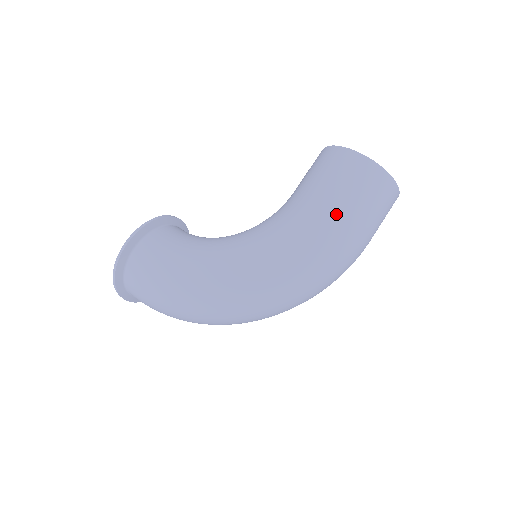
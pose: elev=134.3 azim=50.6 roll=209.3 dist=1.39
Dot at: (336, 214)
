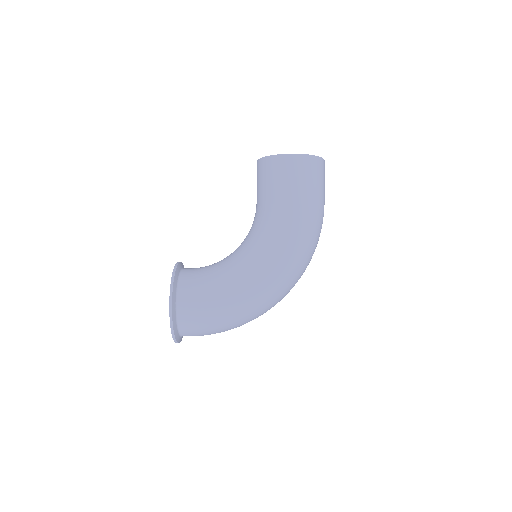
Dot at: (307, 204)
